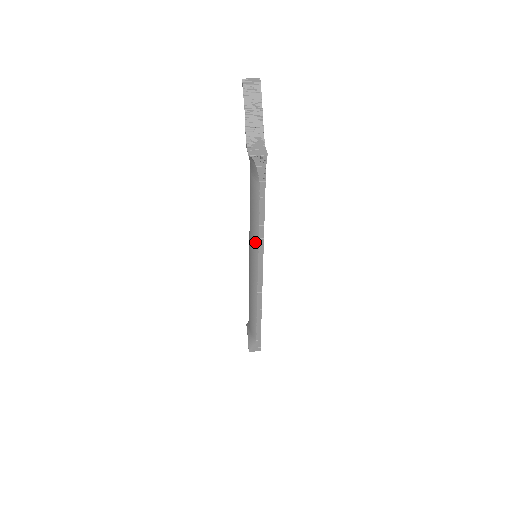
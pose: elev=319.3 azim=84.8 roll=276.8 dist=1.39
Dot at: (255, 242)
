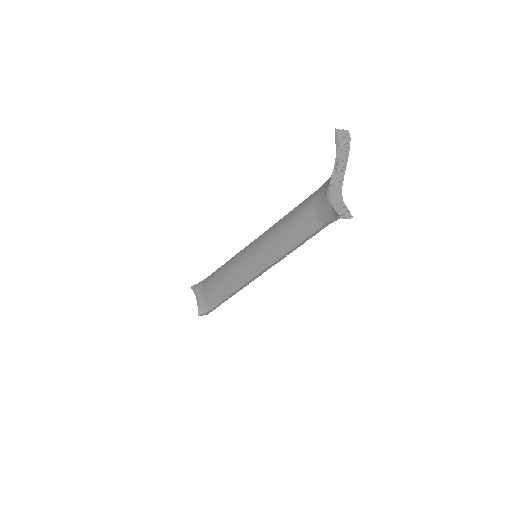
Dot at: (276, 256)
